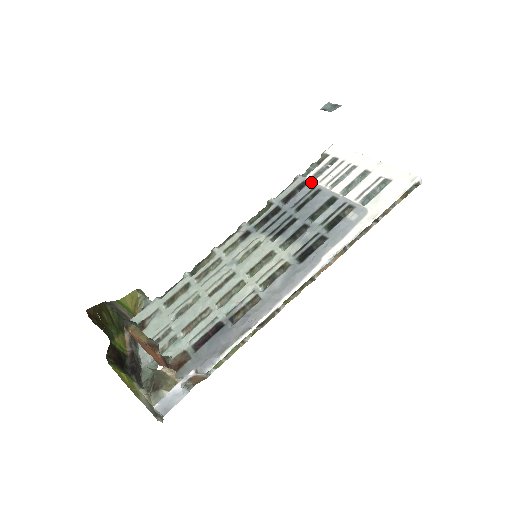
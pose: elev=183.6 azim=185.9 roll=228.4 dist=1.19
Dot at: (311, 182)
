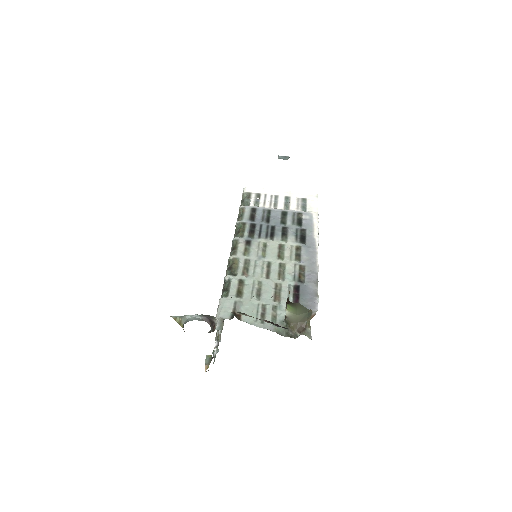
Dot at: (258, 207)
